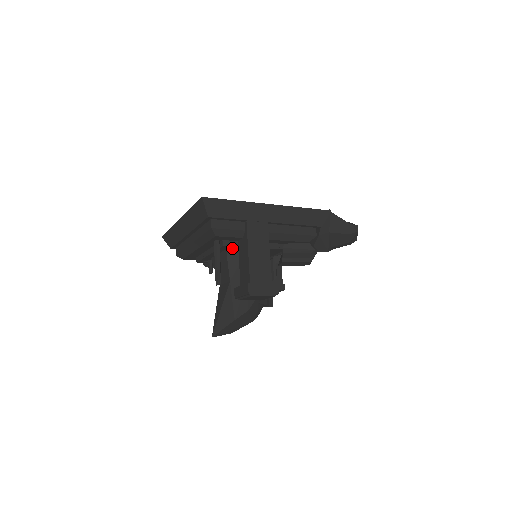
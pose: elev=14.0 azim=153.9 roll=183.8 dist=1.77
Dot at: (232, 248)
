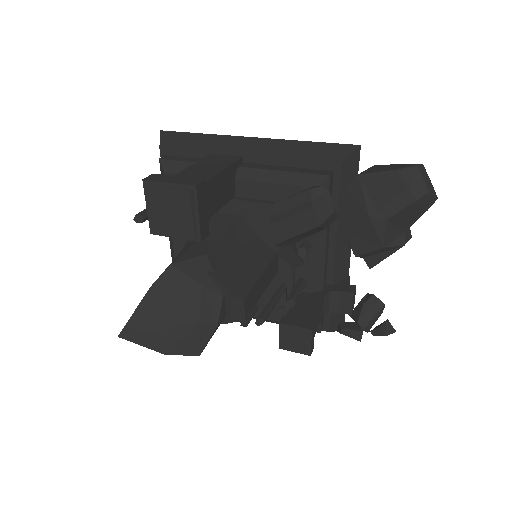
Dot at: occluded
